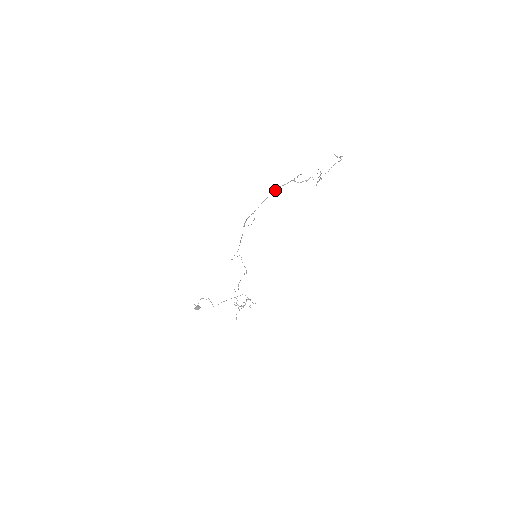
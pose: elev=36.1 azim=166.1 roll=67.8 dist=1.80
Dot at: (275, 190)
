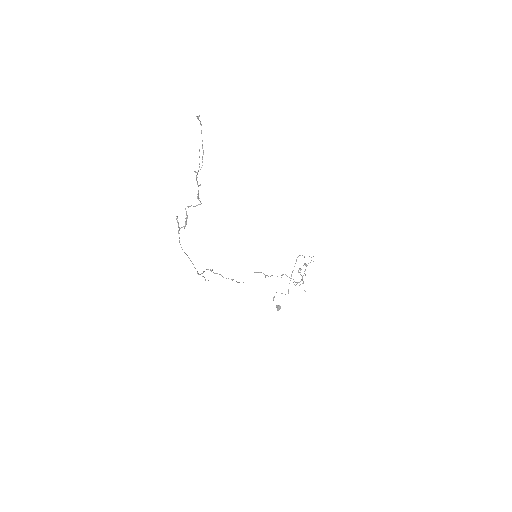
Dot at: occluded
